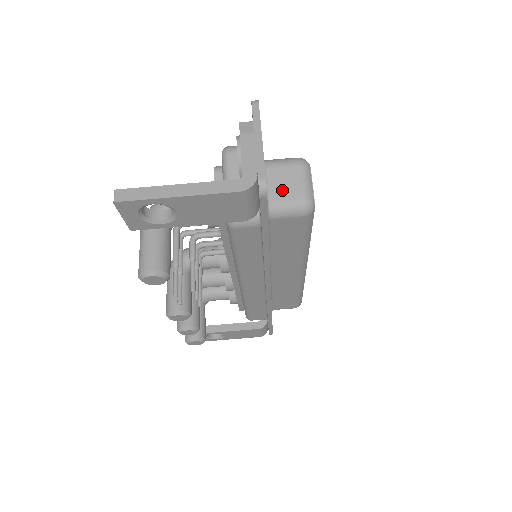
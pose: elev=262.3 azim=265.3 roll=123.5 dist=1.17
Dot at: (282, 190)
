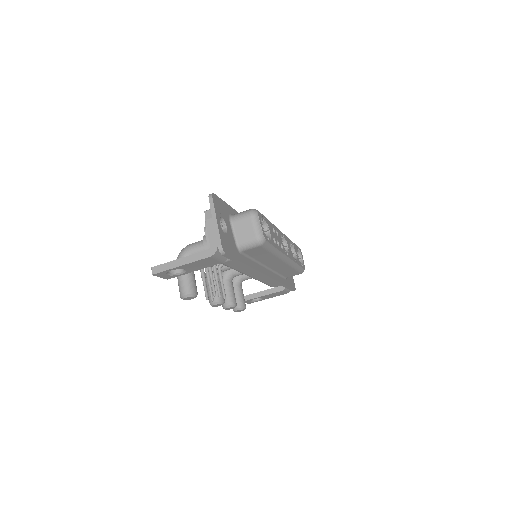
Dot at: (243, 235)
